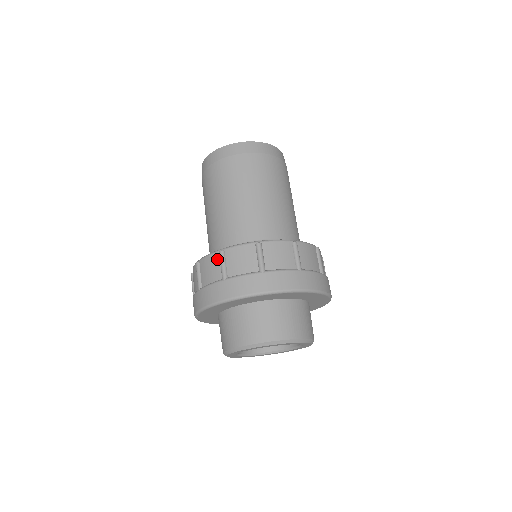
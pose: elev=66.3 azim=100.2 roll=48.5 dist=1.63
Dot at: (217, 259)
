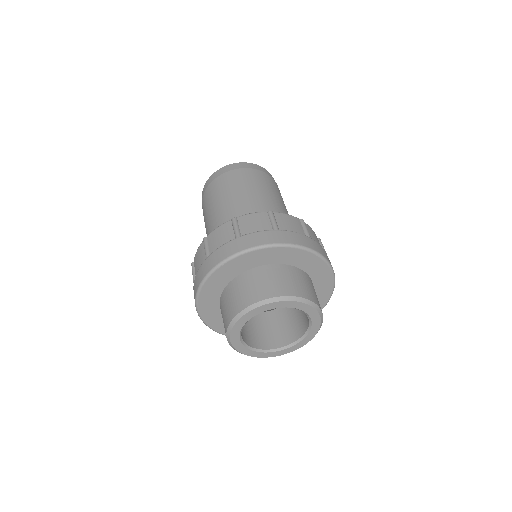
Dot at: occluded
